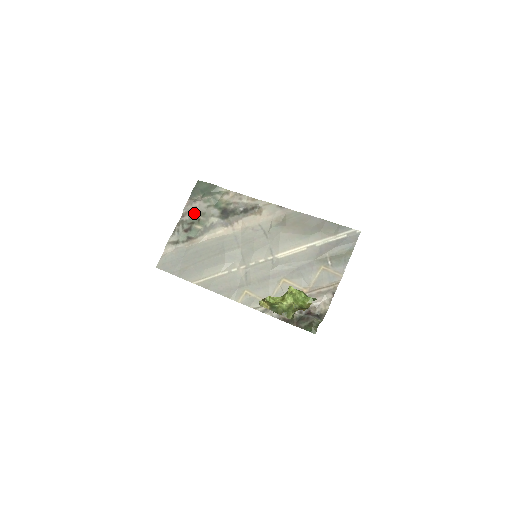
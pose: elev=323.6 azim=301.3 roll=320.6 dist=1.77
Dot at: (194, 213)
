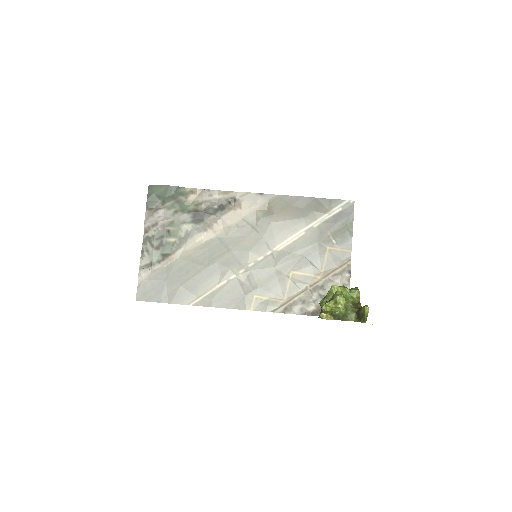
Dot at: (160, 225)
